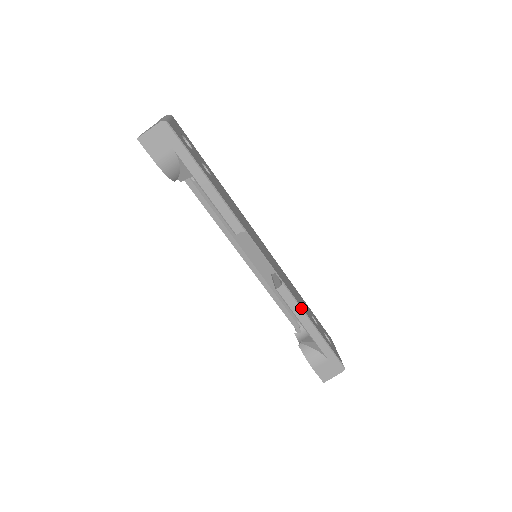
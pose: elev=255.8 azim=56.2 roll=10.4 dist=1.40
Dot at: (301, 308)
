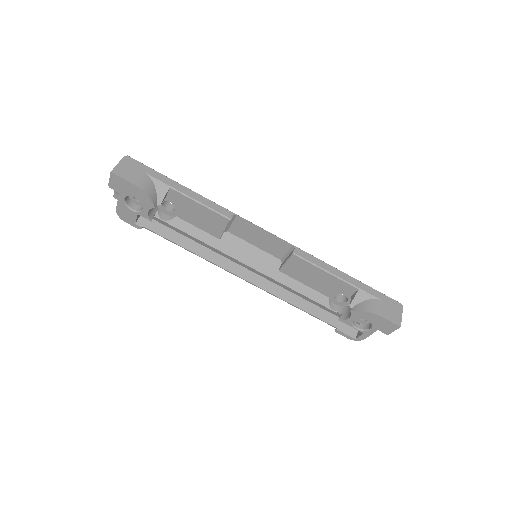
Dot at: (324, 262)
